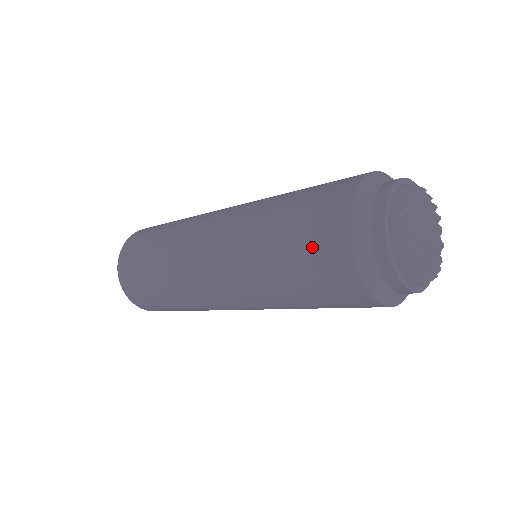
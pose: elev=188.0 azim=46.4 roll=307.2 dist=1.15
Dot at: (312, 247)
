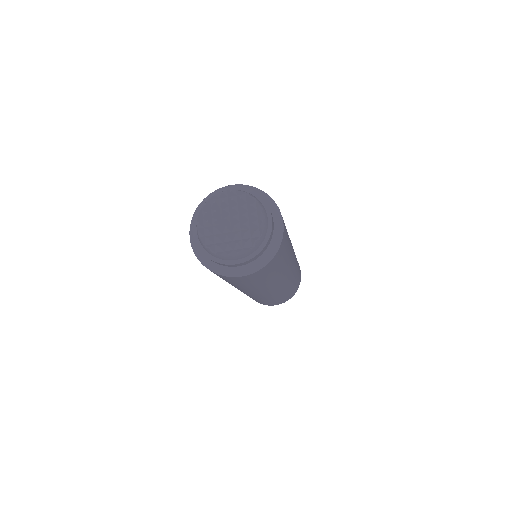
Dot at: occluded
